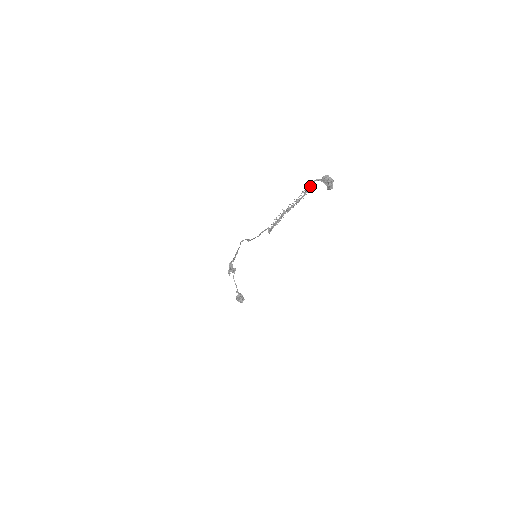
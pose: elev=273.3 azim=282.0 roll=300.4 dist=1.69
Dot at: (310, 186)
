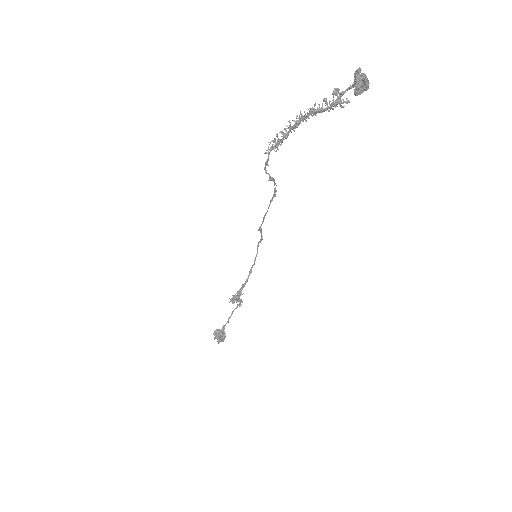
Dot at: (339, 96)
